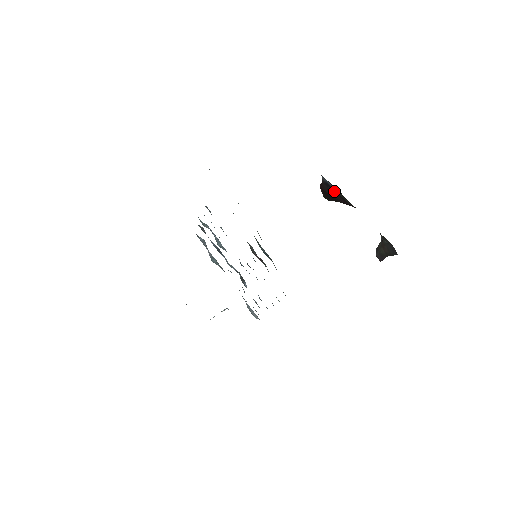
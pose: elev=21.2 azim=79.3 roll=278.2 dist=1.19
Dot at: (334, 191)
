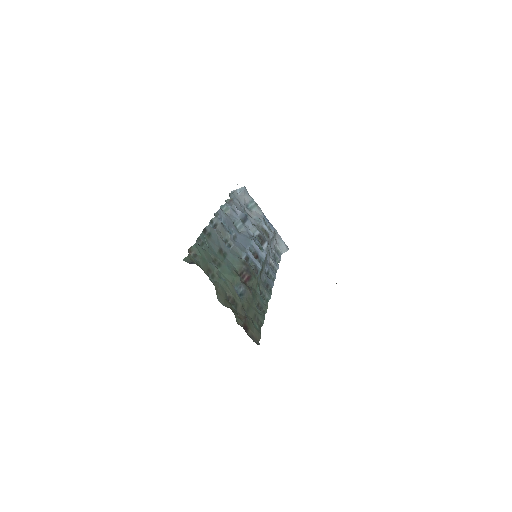
Dot at: occluded
